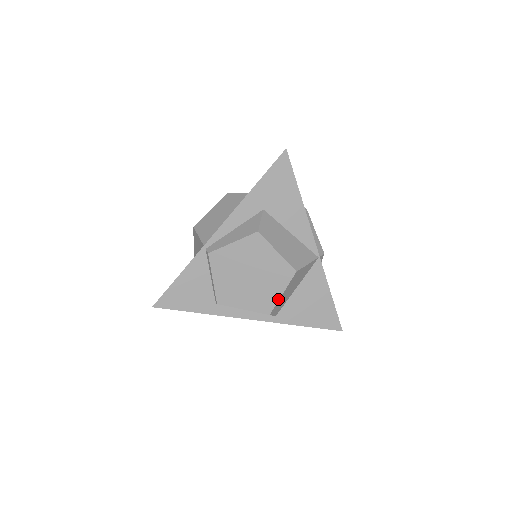
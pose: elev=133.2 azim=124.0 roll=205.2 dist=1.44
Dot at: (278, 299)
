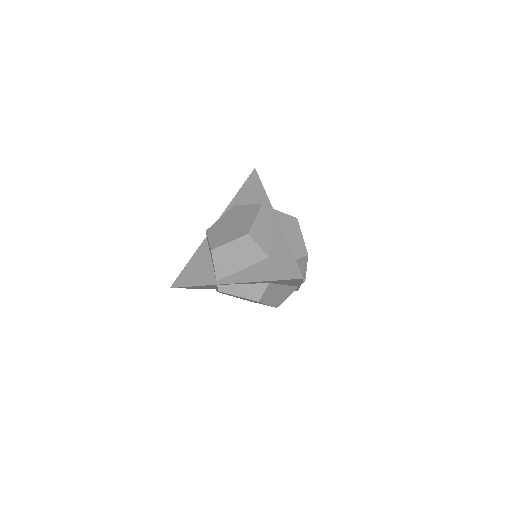
Dot at: occluded
